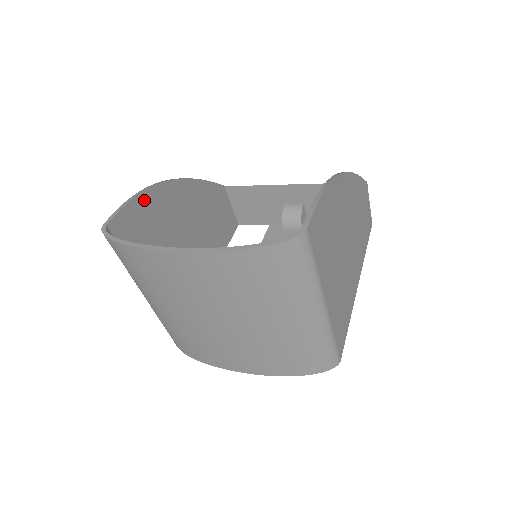
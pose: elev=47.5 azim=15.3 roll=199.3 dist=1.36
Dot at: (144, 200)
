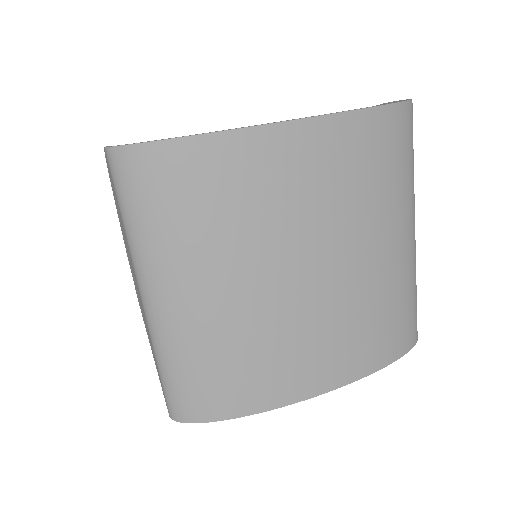
Dot at: occluded
